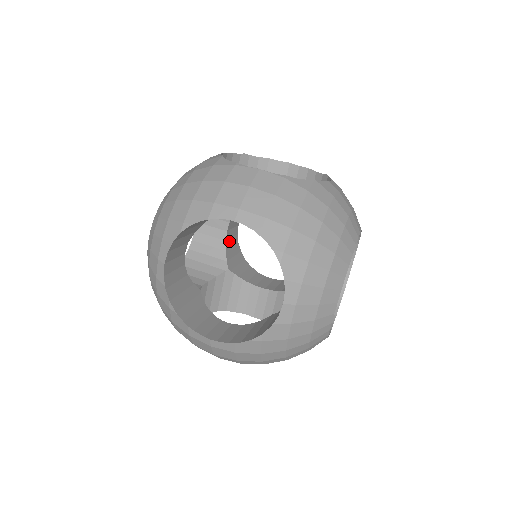
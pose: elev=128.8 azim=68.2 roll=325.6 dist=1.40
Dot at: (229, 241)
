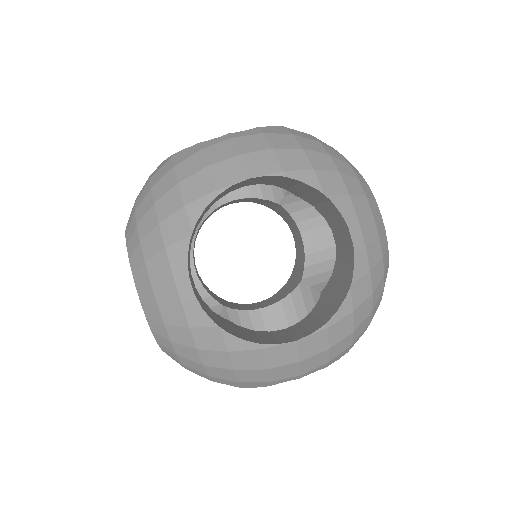
Dot at: occluded
